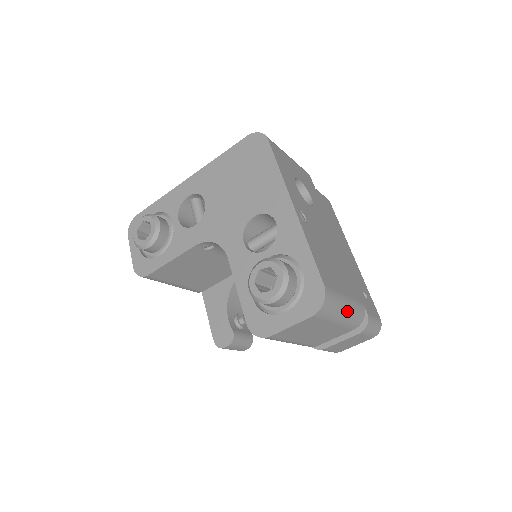
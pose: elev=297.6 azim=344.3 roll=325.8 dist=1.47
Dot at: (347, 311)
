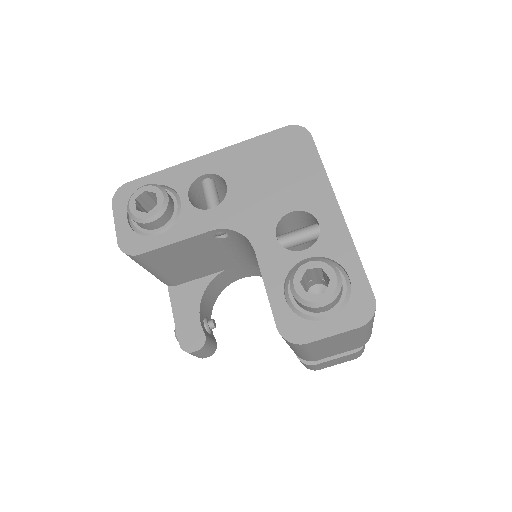
Dot at: occluded
